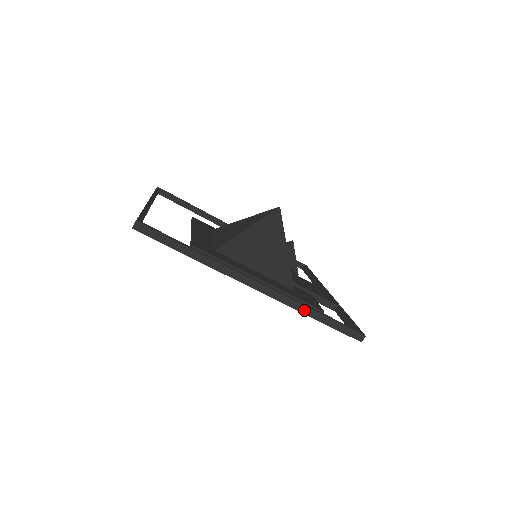
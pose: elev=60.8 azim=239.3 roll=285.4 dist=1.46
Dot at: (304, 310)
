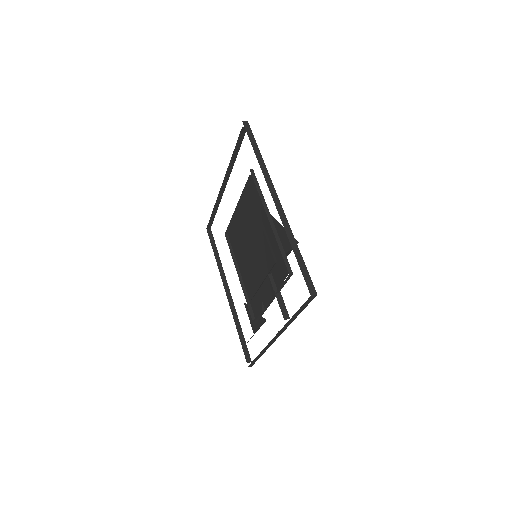
Dot at: (291, 237)
